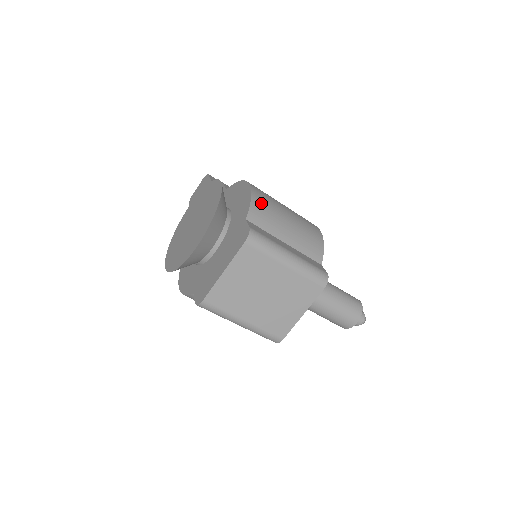
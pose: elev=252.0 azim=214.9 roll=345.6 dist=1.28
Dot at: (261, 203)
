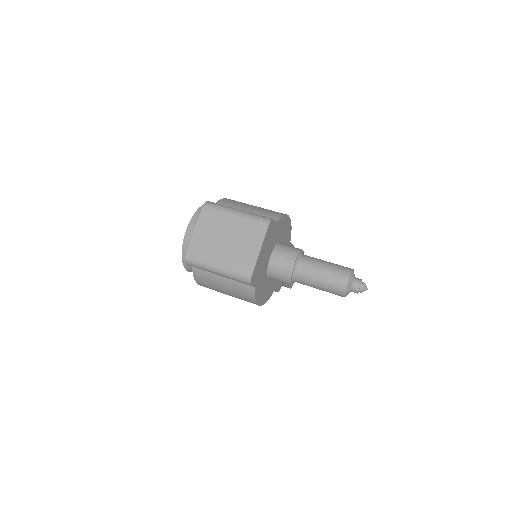
Dot at: (230, 200)
